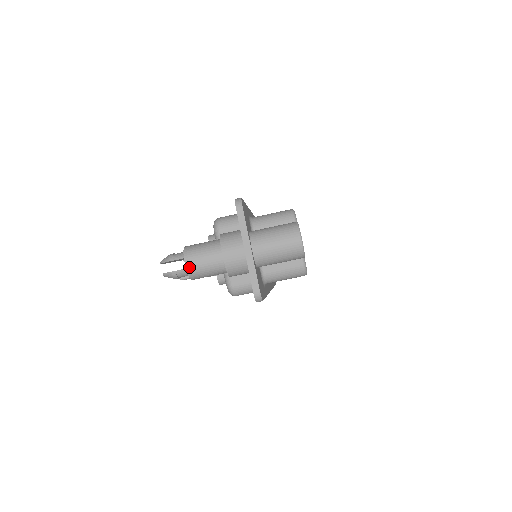
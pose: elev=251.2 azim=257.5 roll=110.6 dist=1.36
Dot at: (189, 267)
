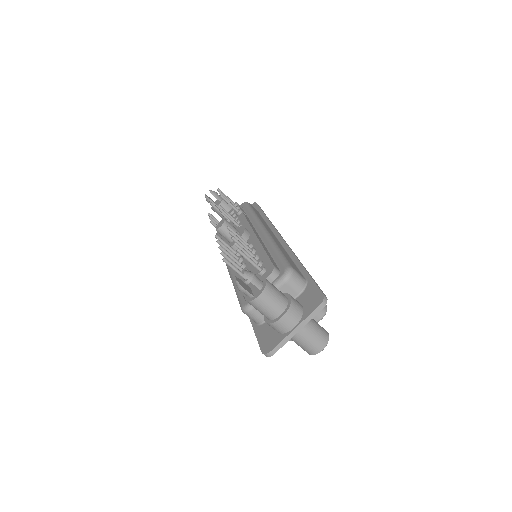
Dot at: (257, 300)
